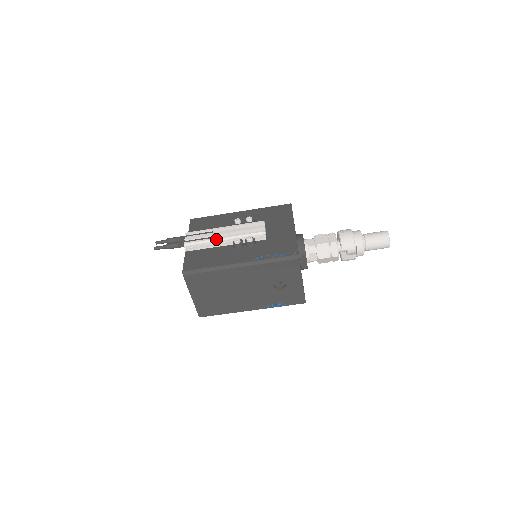
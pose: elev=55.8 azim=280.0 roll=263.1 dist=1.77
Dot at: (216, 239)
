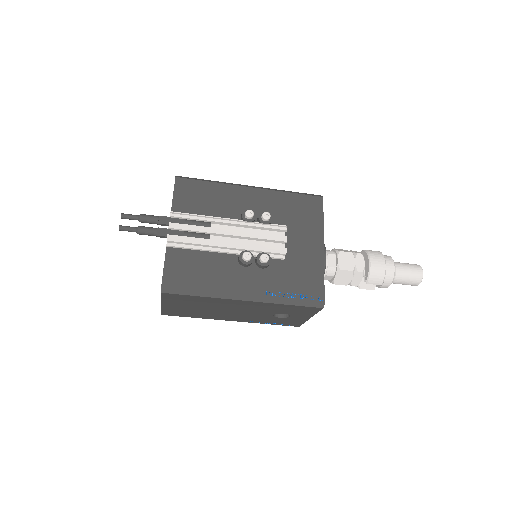
Dot at: (216, 243)
